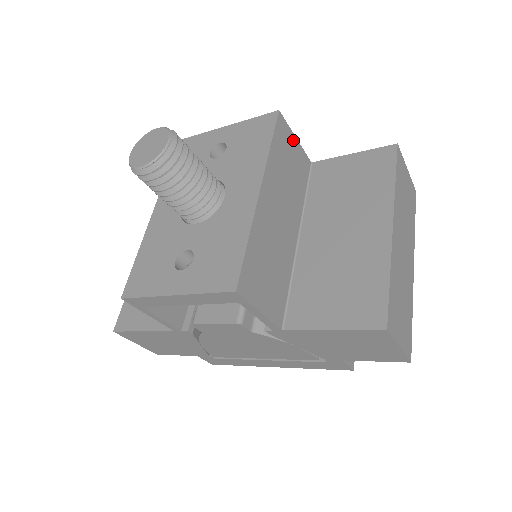
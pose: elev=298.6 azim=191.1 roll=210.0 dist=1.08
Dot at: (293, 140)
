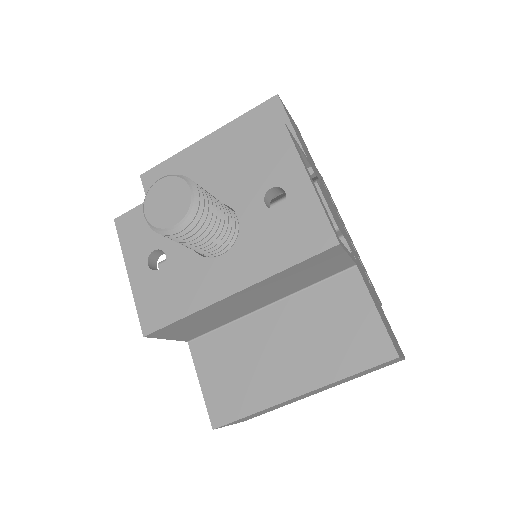
Dot at: (340, 257)
